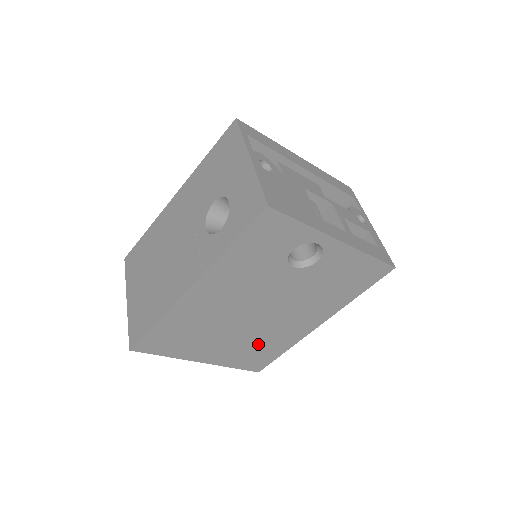
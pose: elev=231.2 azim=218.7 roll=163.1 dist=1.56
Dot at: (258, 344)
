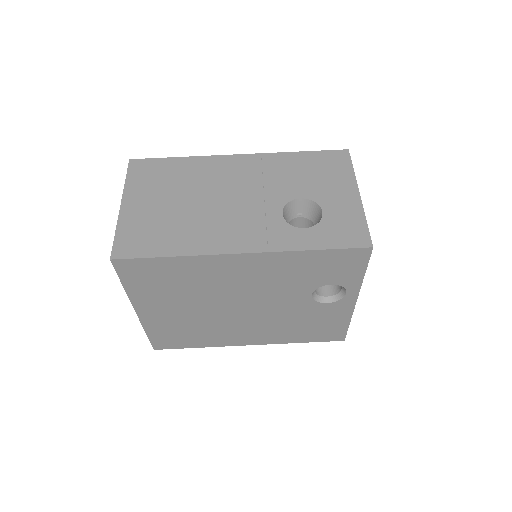
Dot at: (195, 329)
